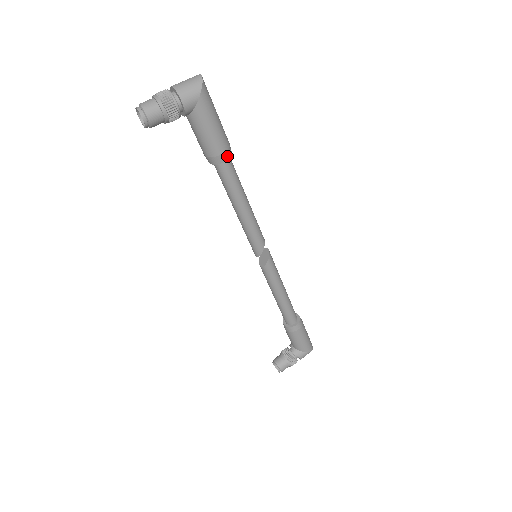
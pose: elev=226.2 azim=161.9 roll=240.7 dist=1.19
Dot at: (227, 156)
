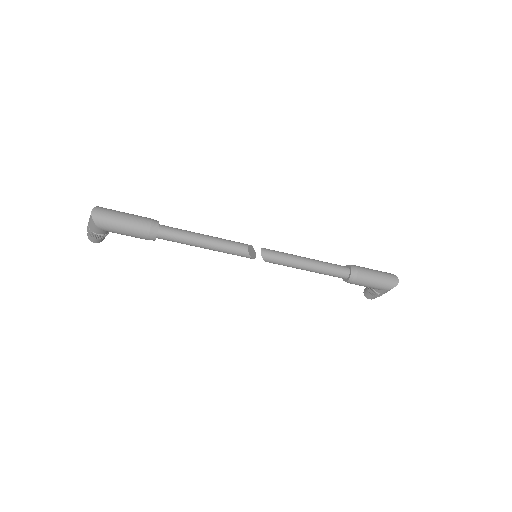
Dot at: (153, 237)
